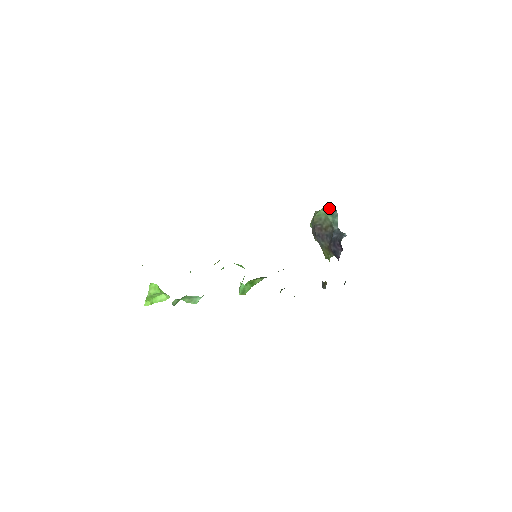
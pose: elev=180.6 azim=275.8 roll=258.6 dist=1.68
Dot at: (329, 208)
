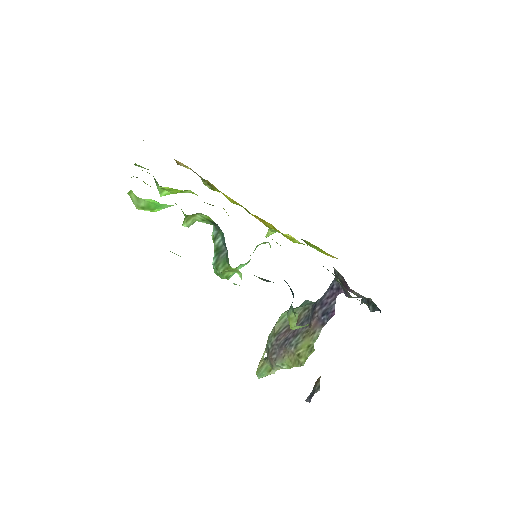
Dot at: occluded
